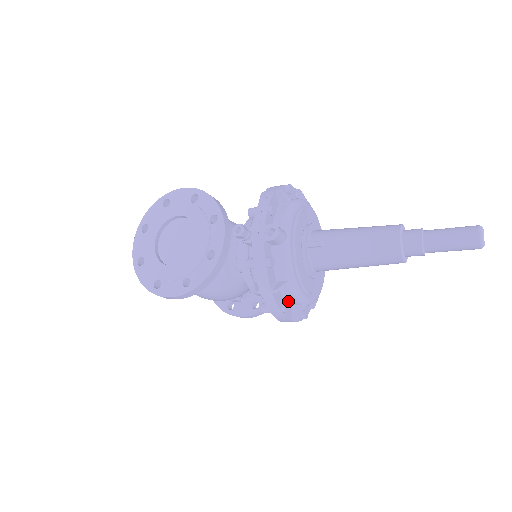
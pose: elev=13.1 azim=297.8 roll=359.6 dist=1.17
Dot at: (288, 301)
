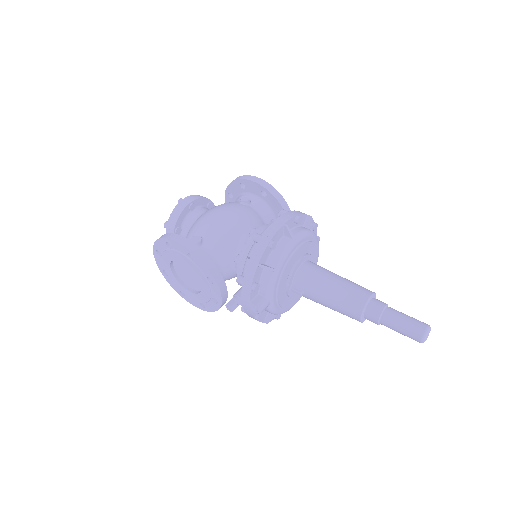
Dot at: occluded
